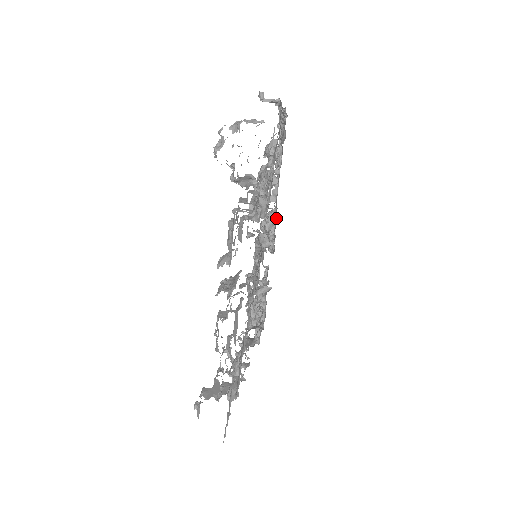
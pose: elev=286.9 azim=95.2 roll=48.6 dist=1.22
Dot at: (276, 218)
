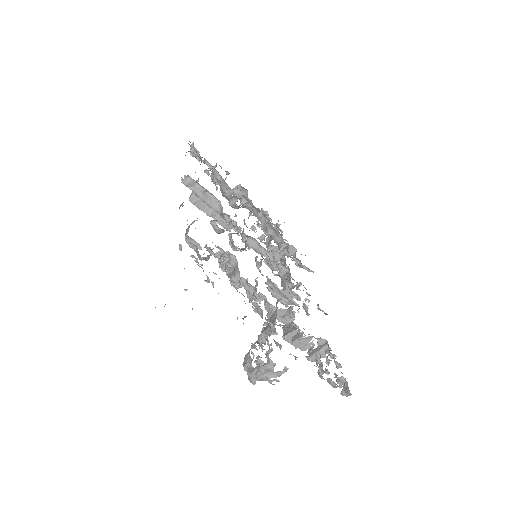
Dot at: occluded
